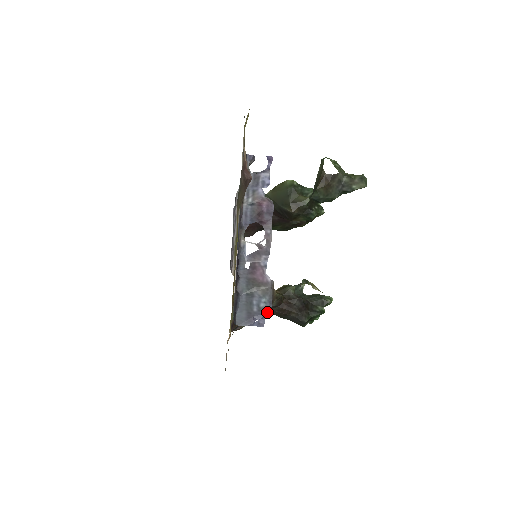
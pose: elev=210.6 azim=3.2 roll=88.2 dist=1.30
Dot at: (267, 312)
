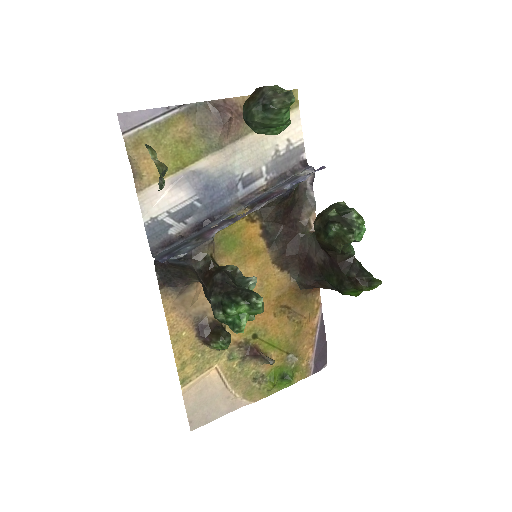
Dot at: (178, 254)
